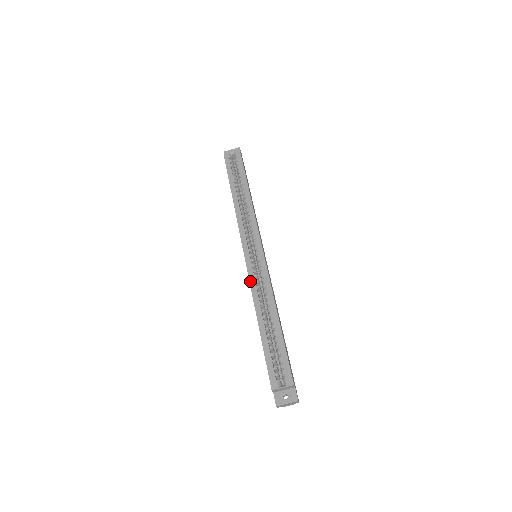
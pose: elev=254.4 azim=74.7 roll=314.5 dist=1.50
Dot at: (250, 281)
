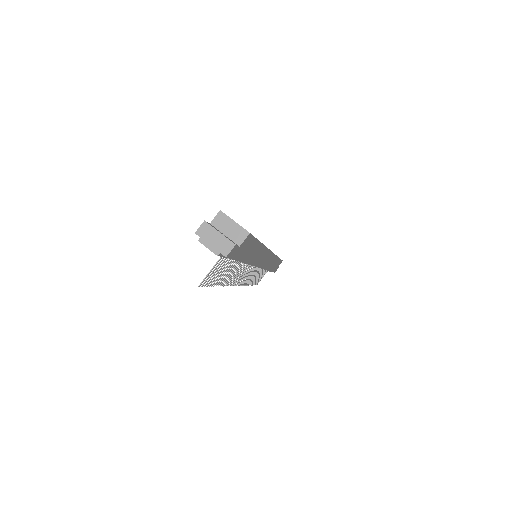
Dot at: occluded
